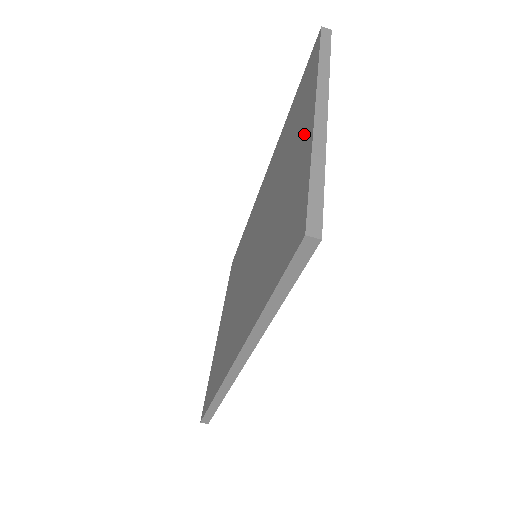
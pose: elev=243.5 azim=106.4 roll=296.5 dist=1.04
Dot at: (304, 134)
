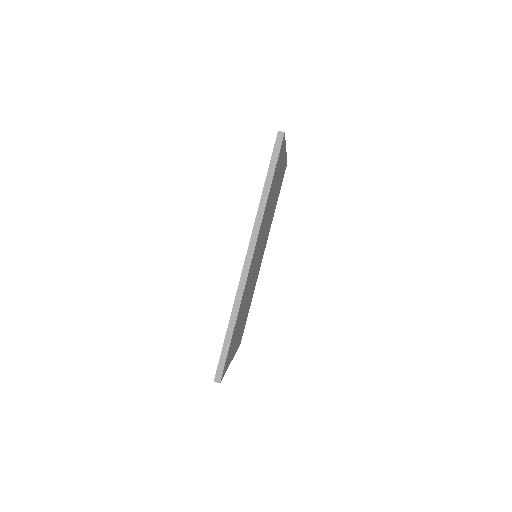
Dot at: occluded
